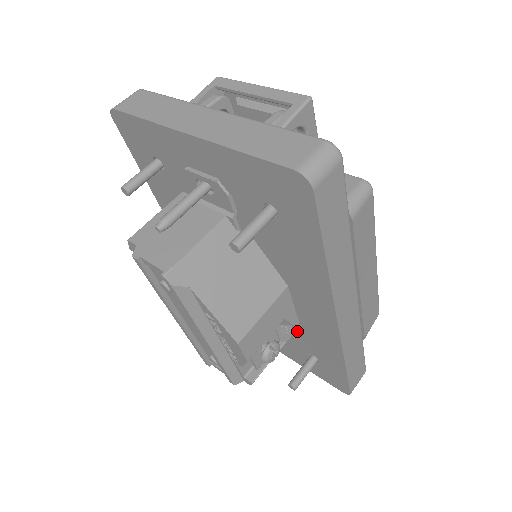
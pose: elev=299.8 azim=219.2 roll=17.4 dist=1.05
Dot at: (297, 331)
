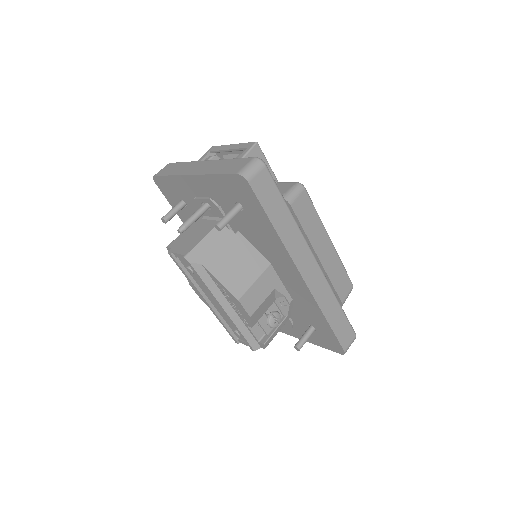
Dot at: (293, 305)
